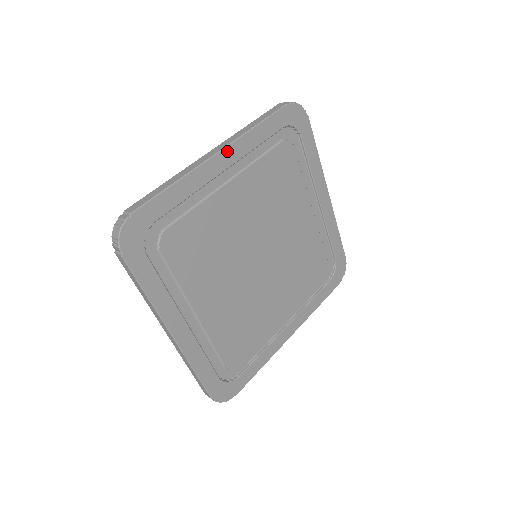
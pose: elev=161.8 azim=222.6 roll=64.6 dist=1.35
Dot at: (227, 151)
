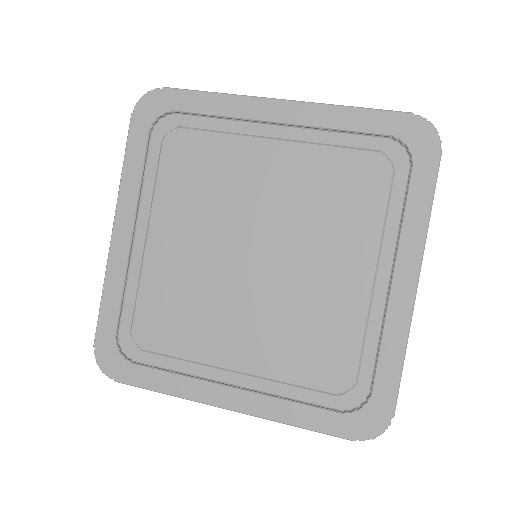
Dot at: (118, 220)
